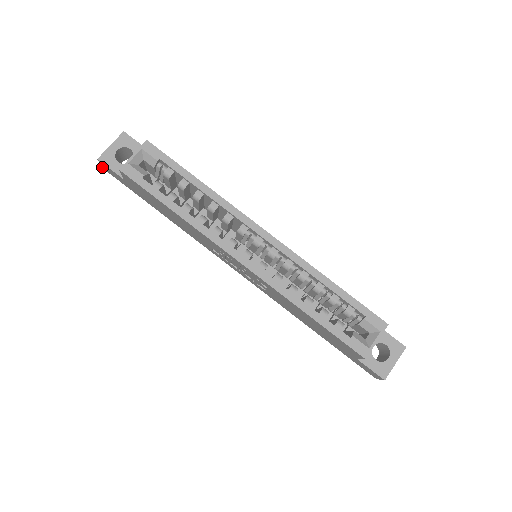
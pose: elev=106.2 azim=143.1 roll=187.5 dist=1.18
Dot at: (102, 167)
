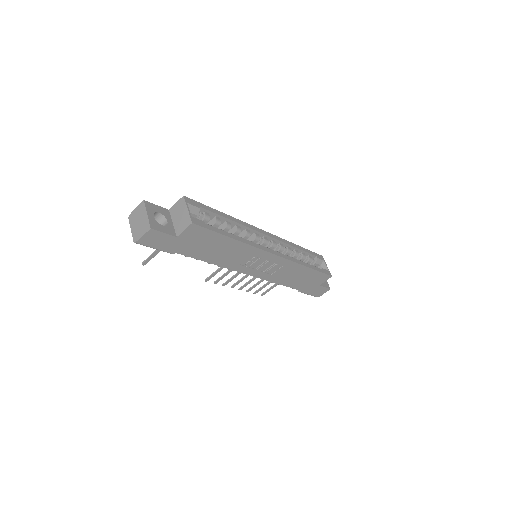
Dot at: (139, 240)
